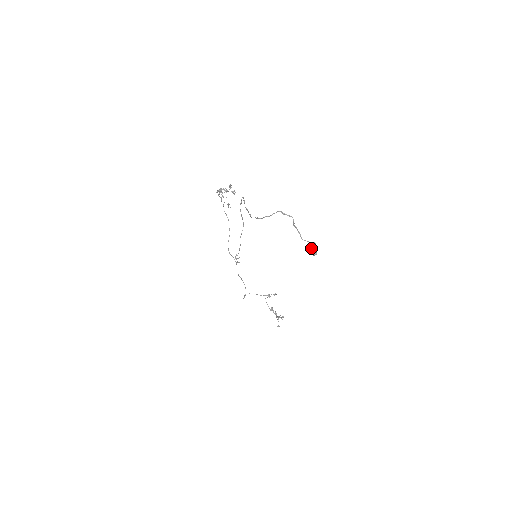
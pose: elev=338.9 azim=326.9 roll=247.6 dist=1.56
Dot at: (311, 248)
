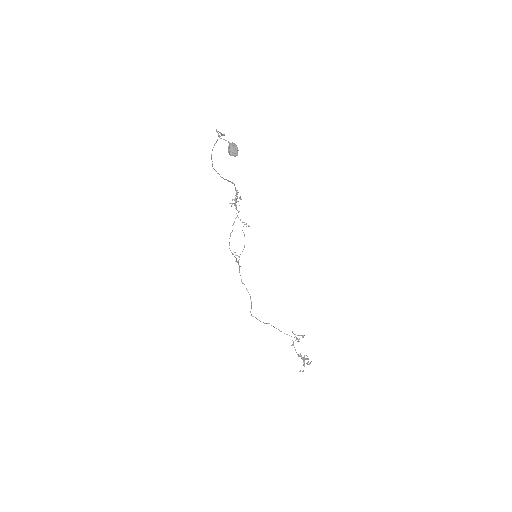
Dot at: (230, 147)
